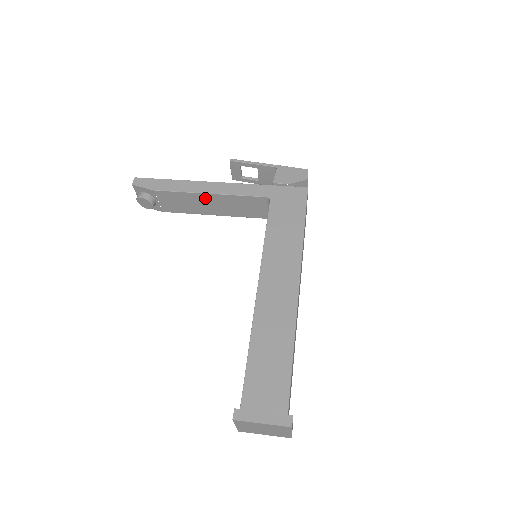
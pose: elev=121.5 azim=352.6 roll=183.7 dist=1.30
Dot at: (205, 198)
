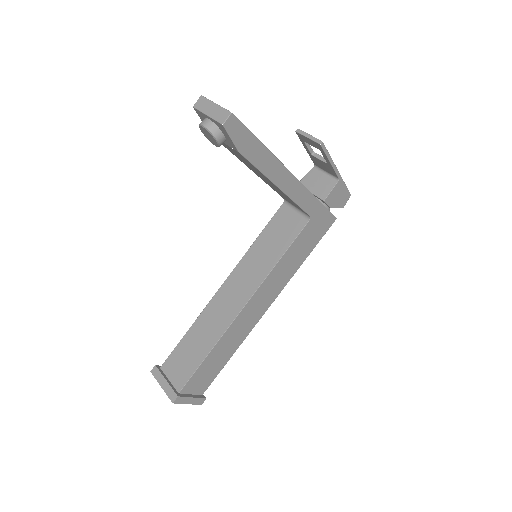
Dot at: (269, 181)
